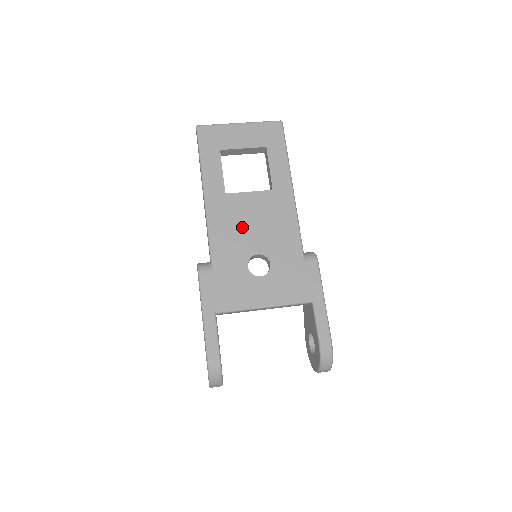
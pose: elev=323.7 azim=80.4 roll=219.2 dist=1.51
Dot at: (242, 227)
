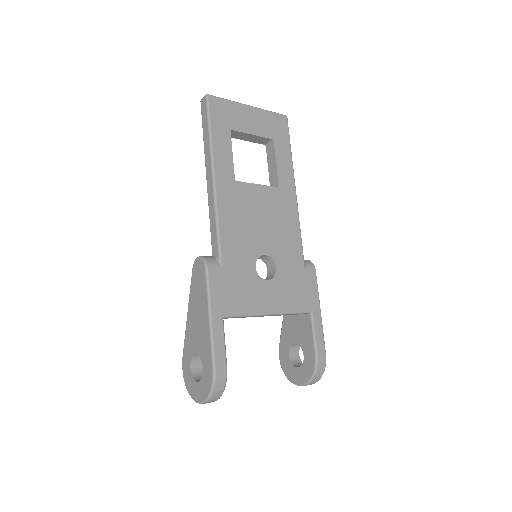
Dot at: (251, 222)
